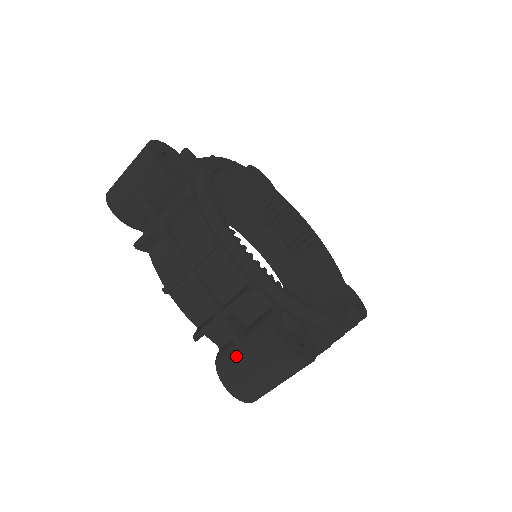
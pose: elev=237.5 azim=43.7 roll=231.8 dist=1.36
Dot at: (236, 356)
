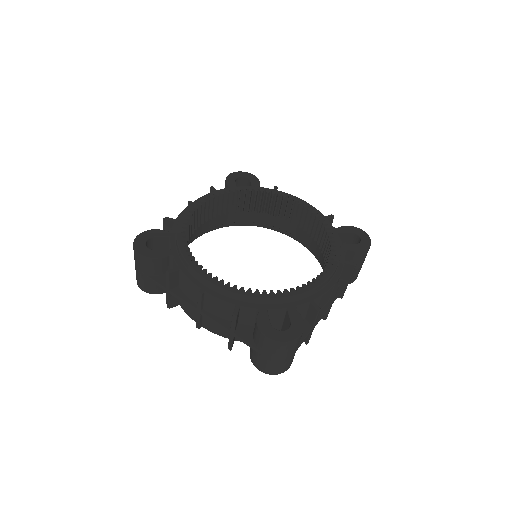
Dot at: (255, 352)
